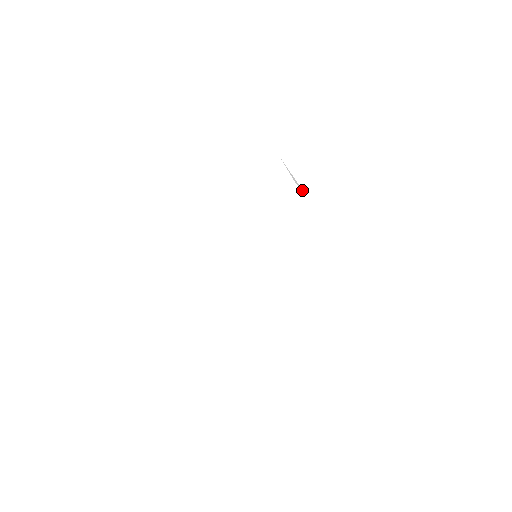
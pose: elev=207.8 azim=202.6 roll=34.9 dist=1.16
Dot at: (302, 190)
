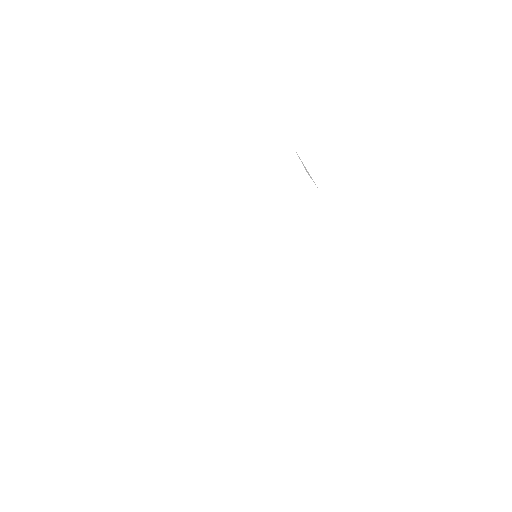
Dot at: (314, 182)
